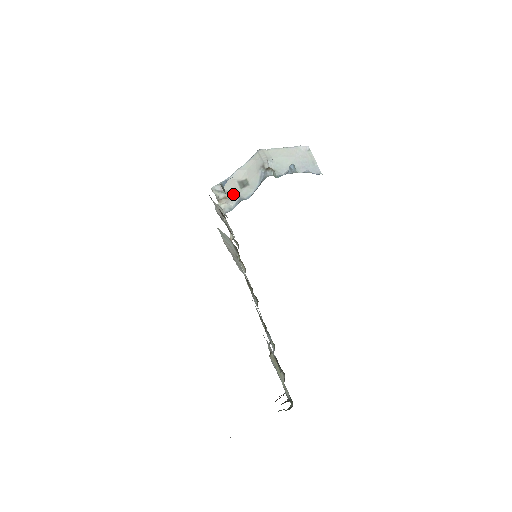
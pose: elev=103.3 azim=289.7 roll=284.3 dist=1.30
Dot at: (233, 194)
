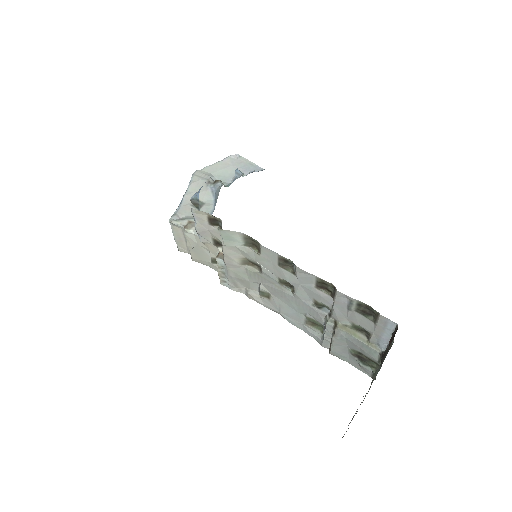
Dot at: occluded
